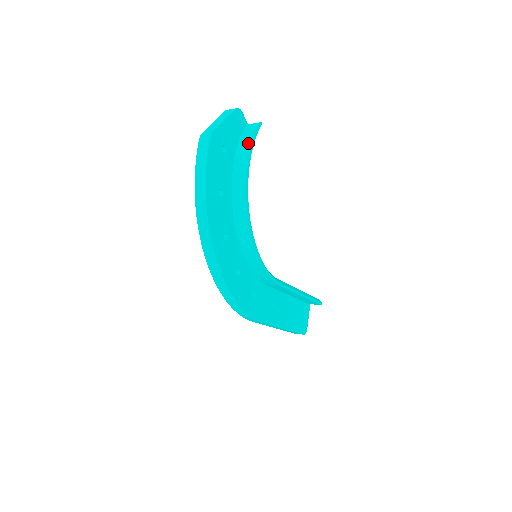
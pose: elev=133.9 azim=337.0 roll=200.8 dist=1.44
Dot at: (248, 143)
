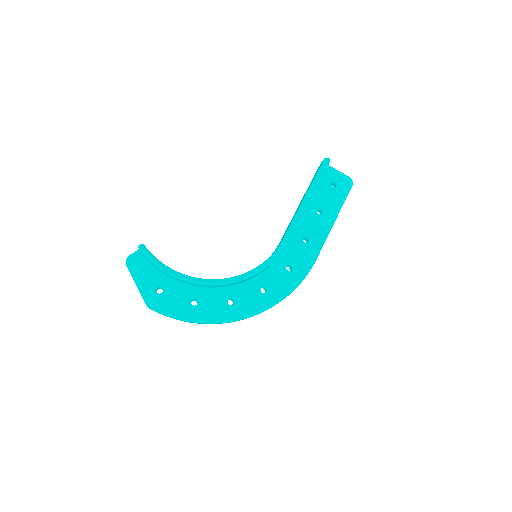
Dot at: (156, 267)
